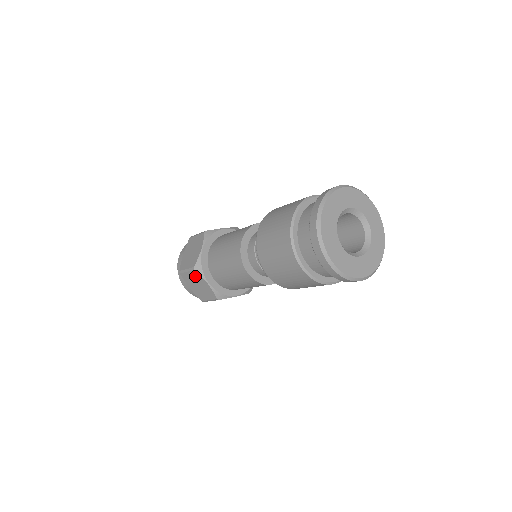
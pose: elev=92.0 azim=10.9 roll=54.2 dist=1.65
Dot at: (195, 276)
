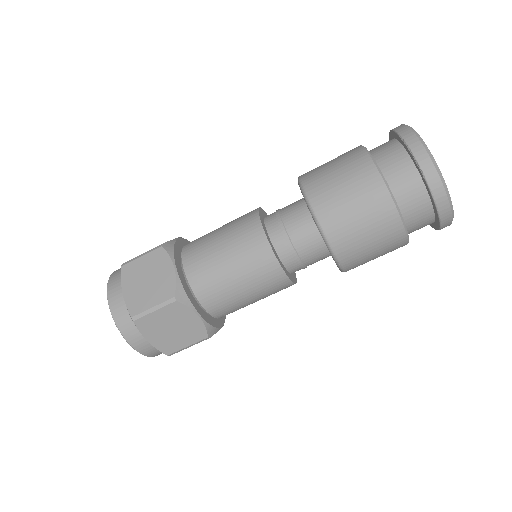
Dot at: (173, 312)
